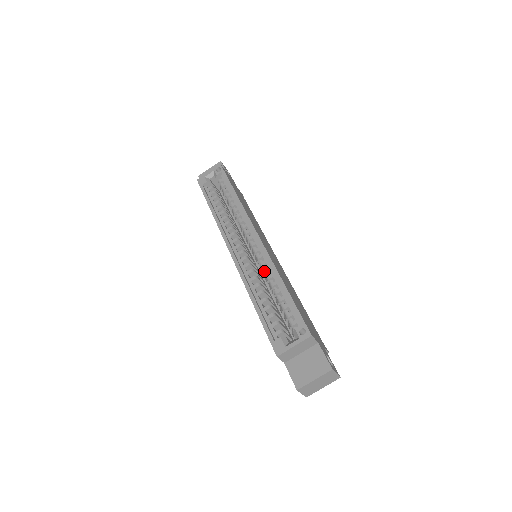
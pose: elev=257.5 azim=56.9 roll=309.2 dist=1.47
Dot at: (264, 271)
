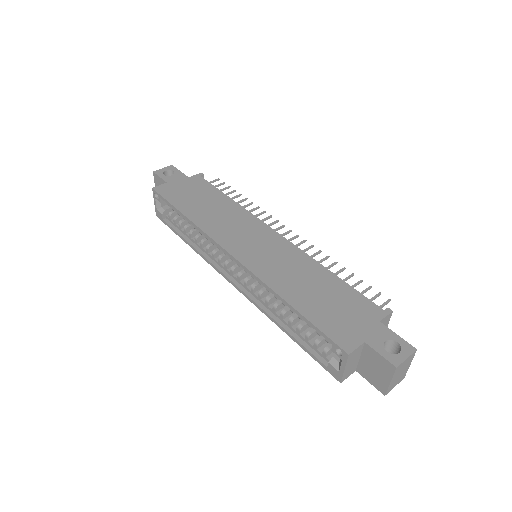
Dot at: occluded
